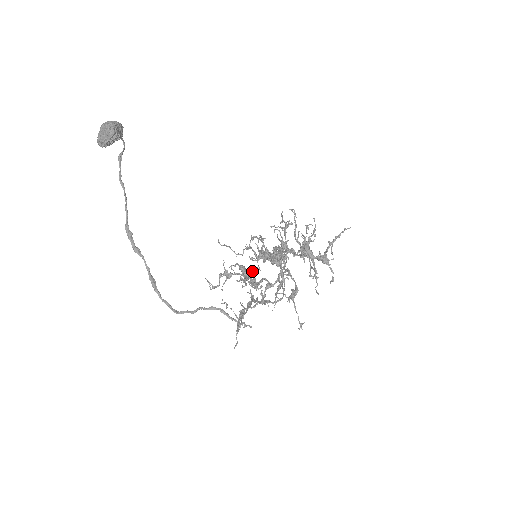
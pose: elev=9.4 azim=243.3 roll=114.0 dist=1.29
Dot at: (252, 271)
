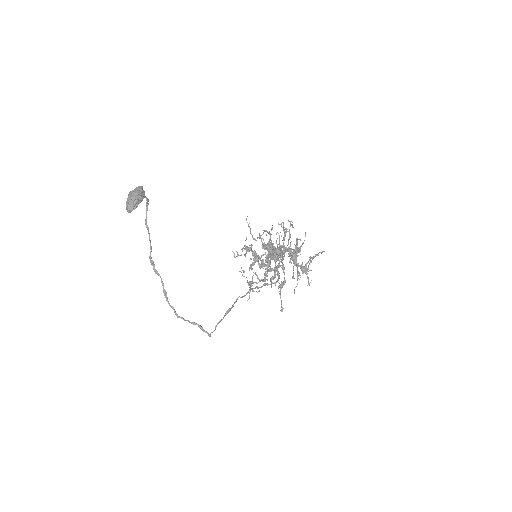
Dot at: (259, 258)
